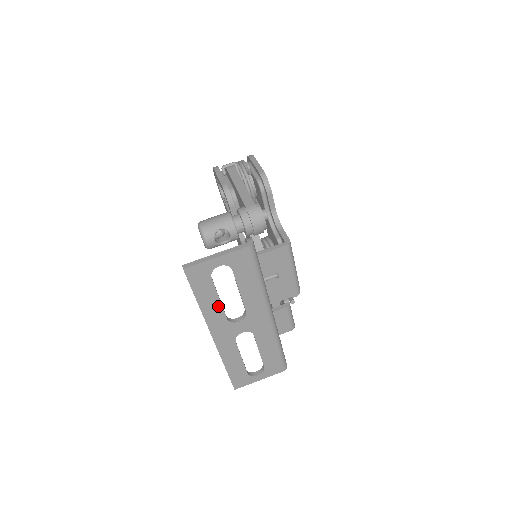
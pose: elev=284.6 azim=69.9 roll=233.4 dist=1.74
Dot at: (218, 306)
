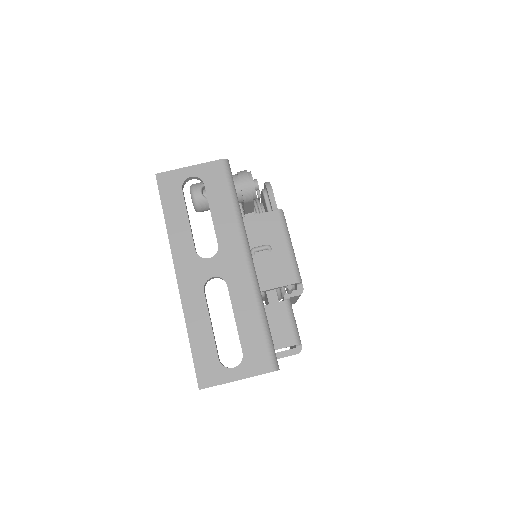
Dot at: (186, 229)
